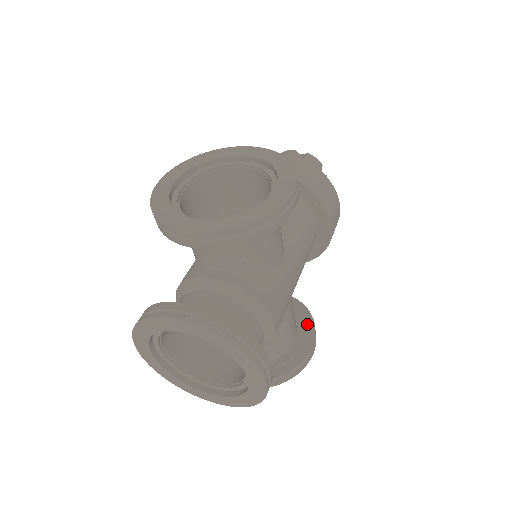
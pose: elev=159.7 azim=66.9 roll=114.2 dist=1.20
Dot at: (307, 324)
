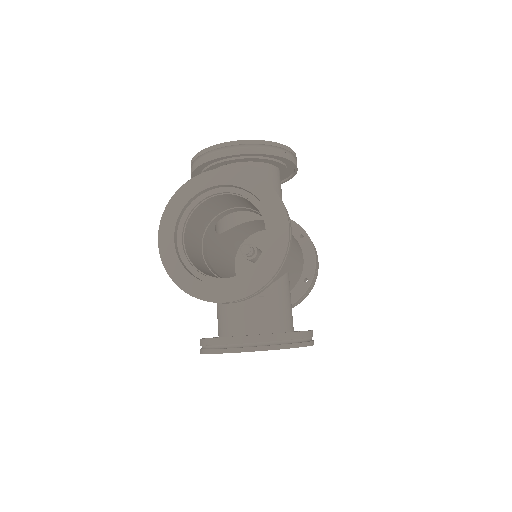
Dot at: occluded
